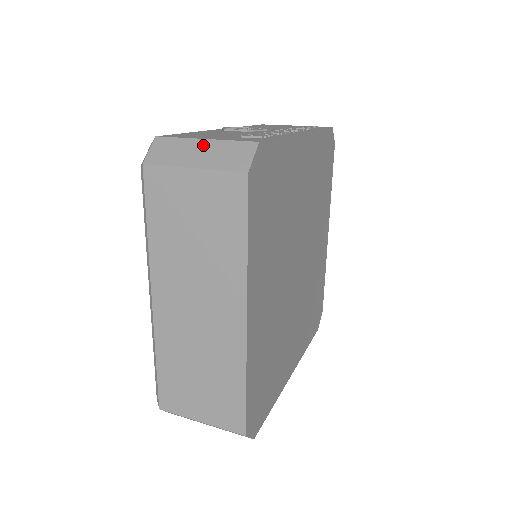
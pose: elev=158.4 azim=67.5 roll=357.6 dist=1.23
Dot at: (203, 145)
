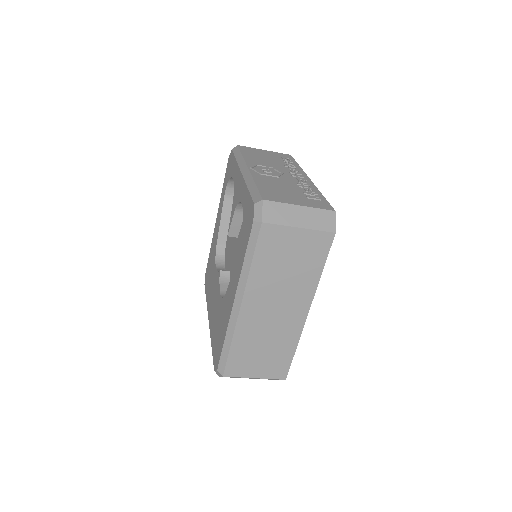
Dot at: (300, 210)
